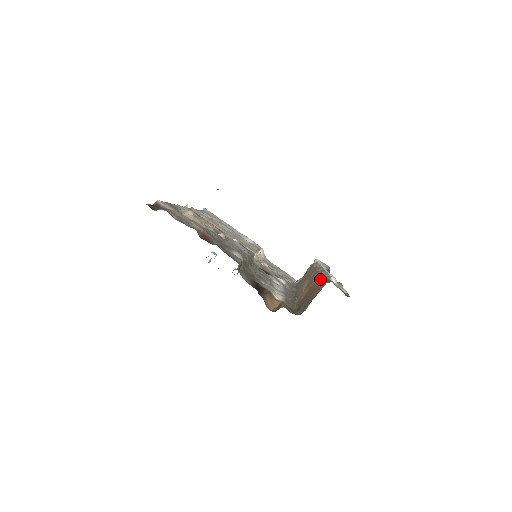
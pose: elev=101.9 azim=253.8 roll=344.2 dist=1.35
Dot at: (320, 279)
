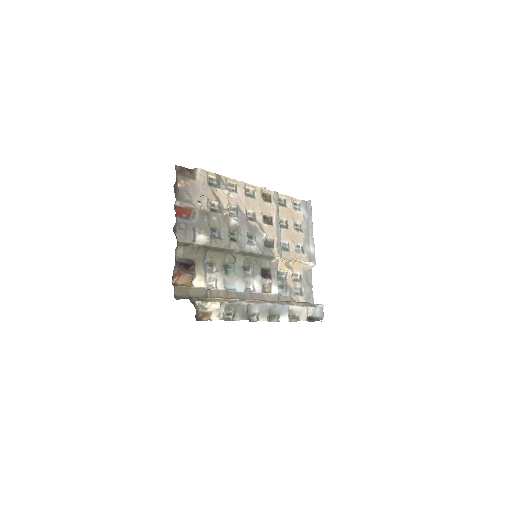
Dot at: (213, 297)
